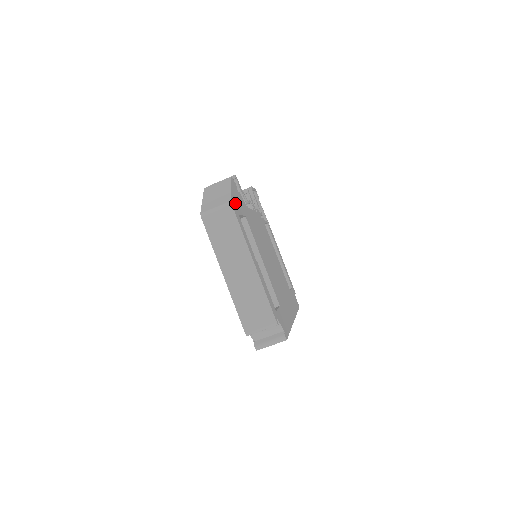
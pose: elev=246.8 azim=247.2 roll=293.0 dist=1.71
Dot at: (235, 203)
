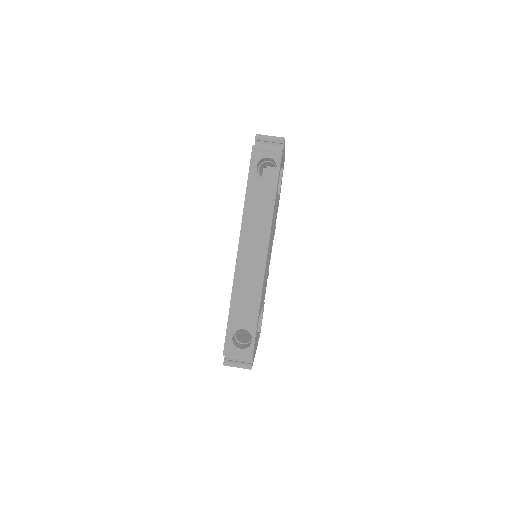
Dot at: occluded
